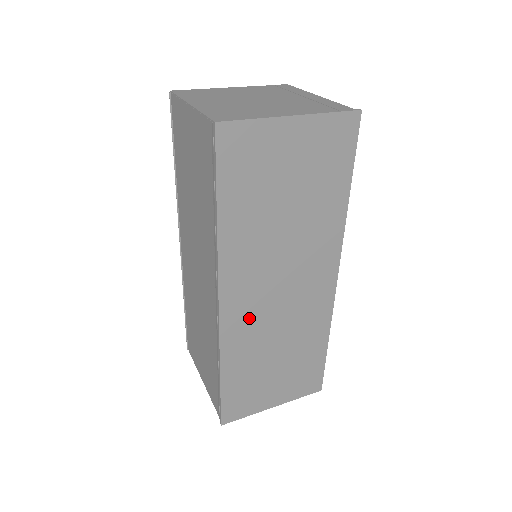
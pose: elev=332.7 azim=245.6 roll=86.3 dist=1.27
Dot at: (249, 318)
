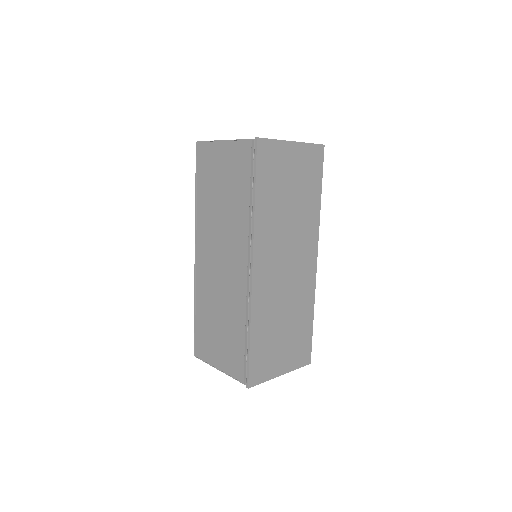
Dot at: (269, 285)
